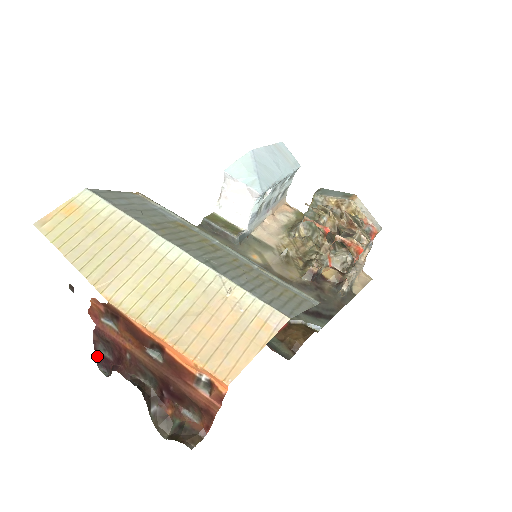
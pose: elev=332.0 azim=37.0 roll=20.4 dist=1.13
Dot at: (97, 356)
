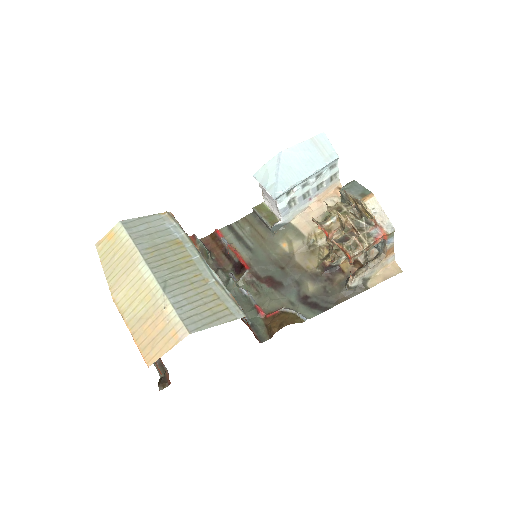
Dot at: occluded
